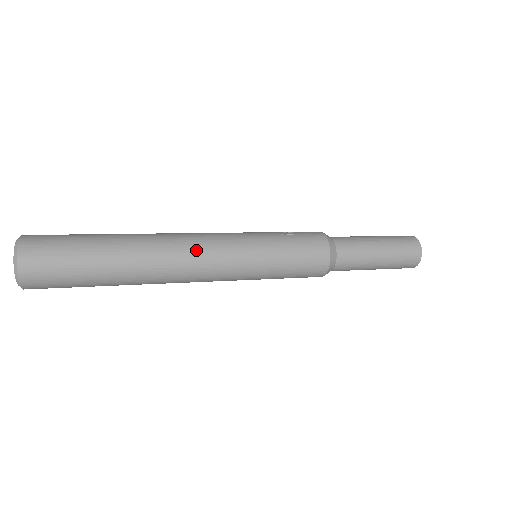
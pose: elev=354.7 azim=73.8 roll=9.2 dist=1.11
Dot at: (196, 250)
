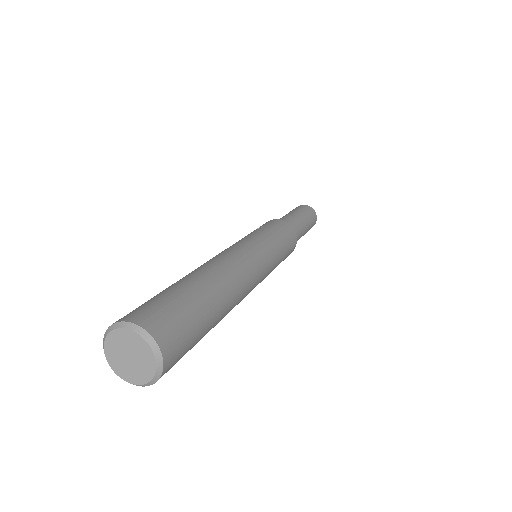
Dot at: (241, 257)
